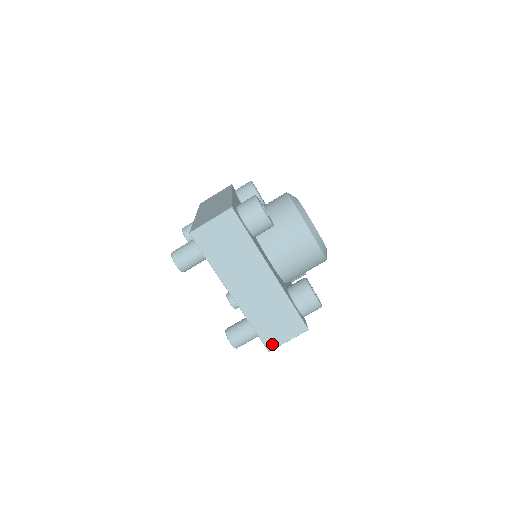
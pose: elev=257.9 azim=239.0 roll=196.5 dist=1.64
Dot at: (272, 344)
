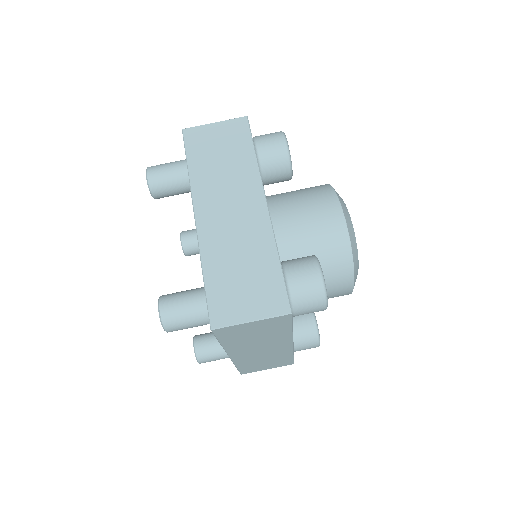
Dot at: (222, 317)
